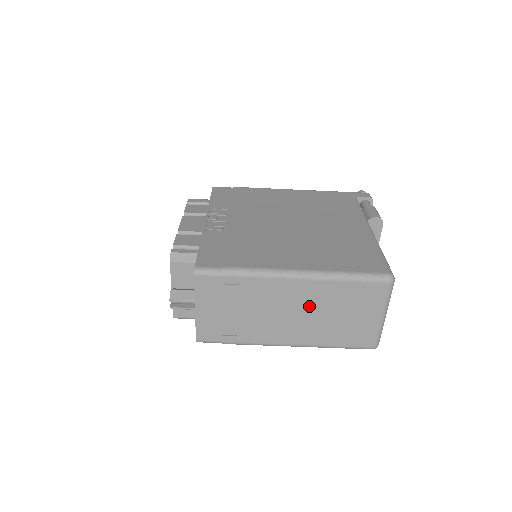
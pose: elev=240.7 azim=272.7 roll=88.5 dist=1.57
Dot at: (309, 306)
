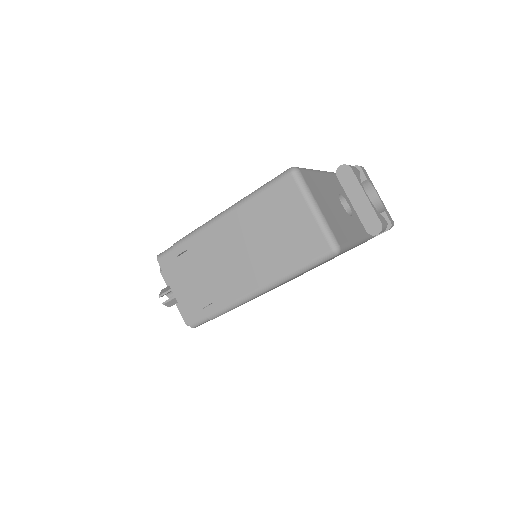
Dot at: (246, 238)
